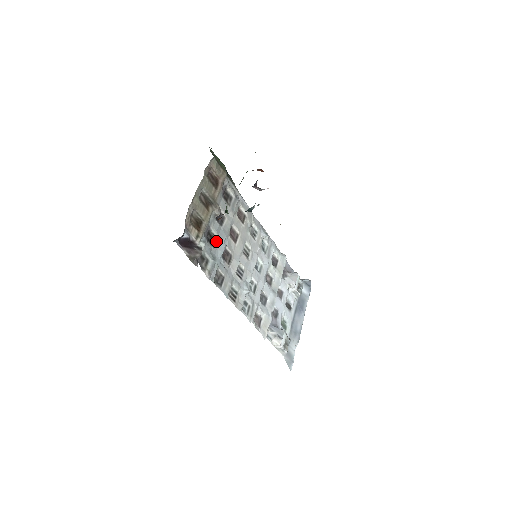
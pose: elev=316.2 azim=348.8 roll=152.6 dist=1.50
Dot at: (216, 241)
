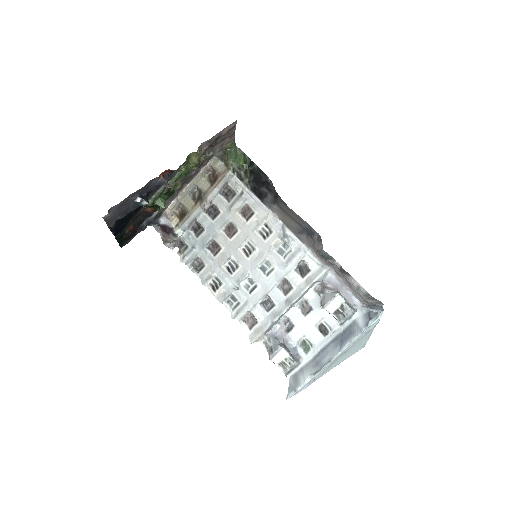
Dot at: (202, 232)
